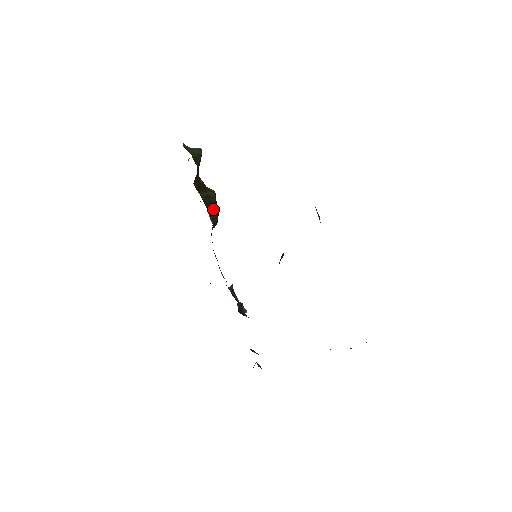
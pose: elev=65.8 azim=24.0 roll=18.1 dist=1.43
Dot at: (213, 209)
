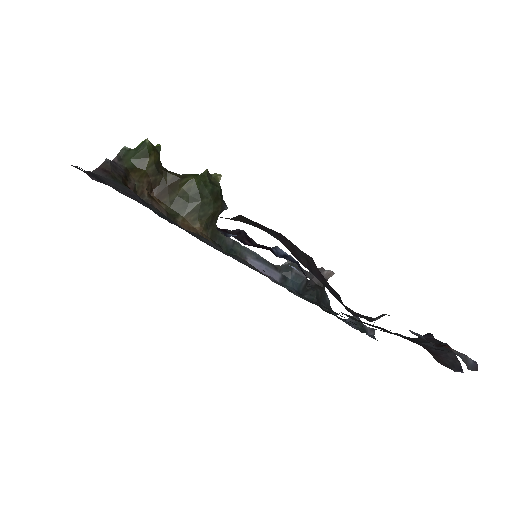
Dot at: (195, 206)
